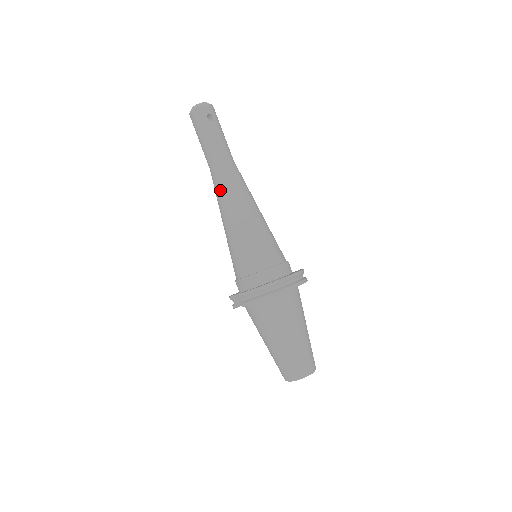
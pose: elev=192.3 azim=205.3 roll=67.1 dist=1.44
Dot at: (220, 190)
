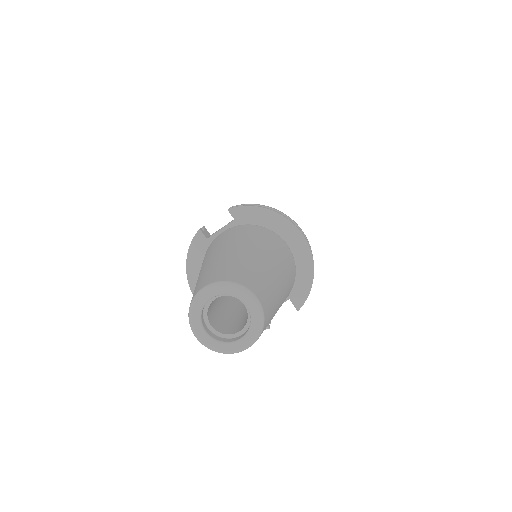
Dot at: occluded
